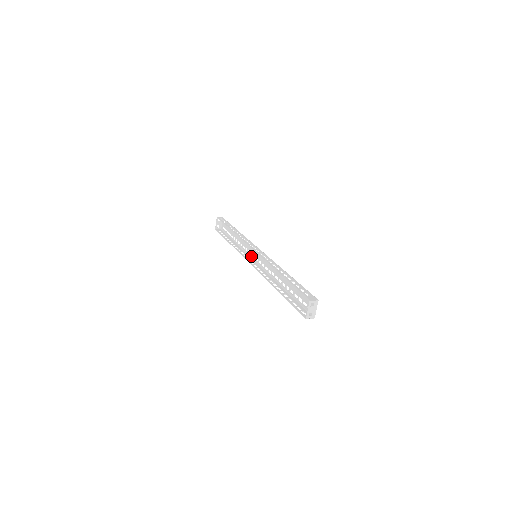
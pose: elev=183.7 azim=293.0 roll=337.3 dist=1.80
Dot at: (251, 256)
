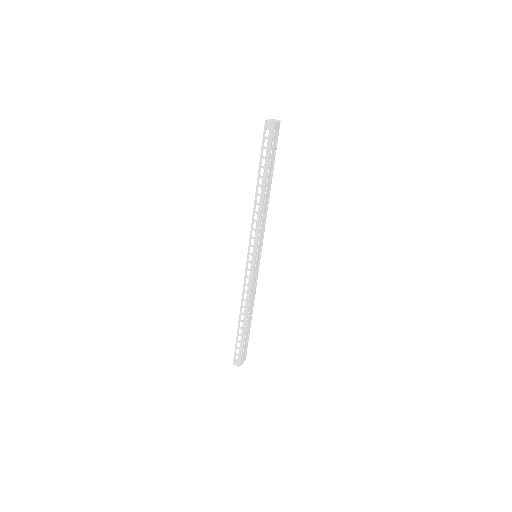
Dot at: (262, 239)
